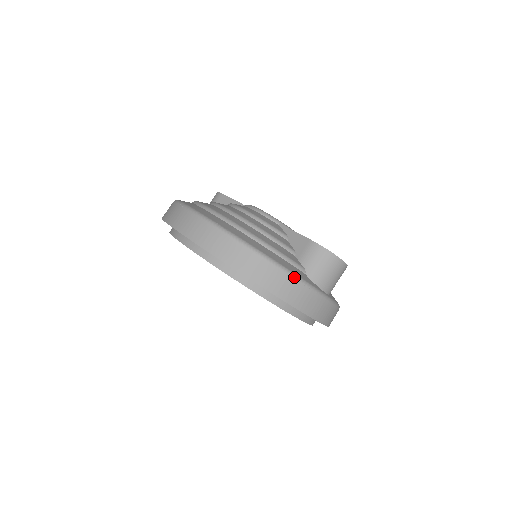
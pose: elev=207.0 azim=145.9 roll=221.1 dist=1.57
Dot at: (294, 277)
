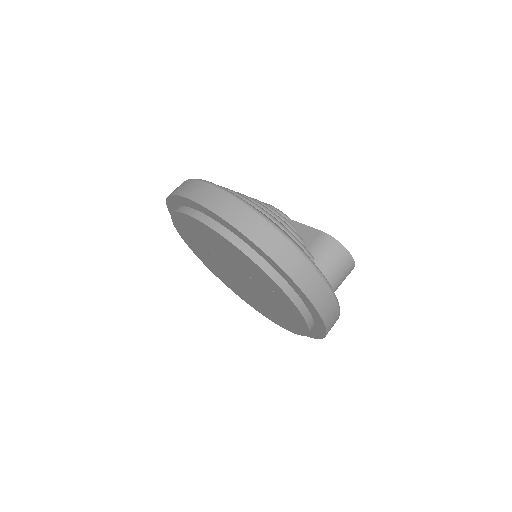
Dot at: (305, 256)
